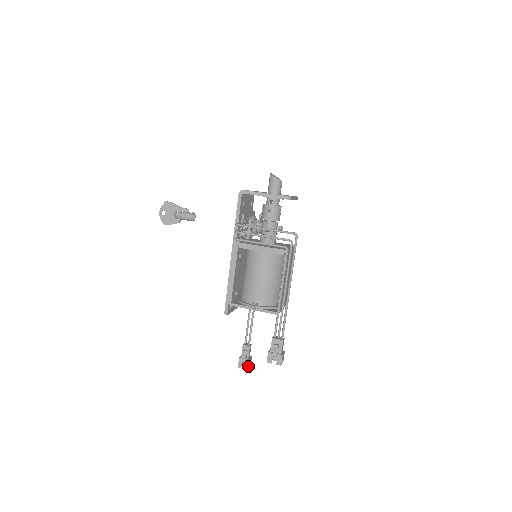
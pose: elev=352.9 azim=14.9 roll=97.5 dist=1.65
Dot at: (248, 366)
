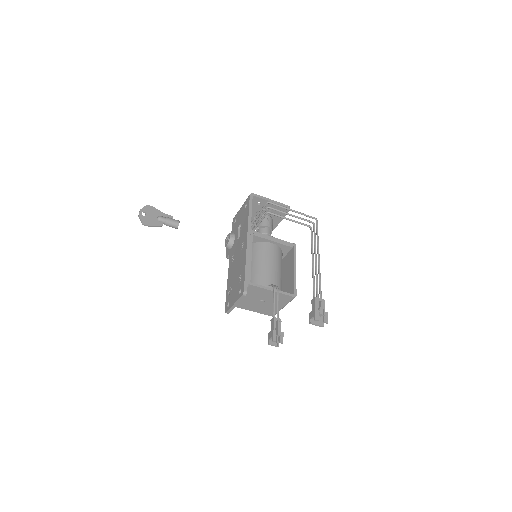
Dot at: occluded
